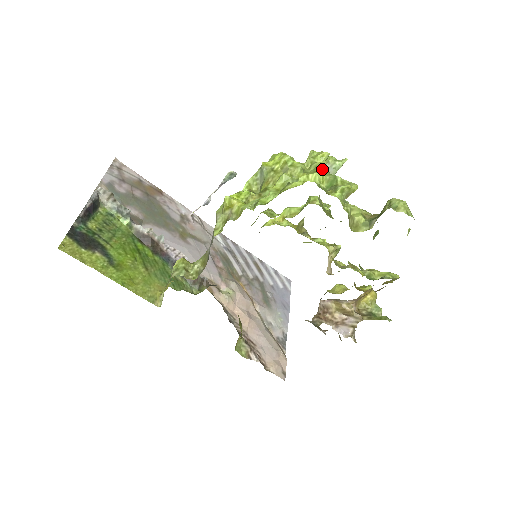
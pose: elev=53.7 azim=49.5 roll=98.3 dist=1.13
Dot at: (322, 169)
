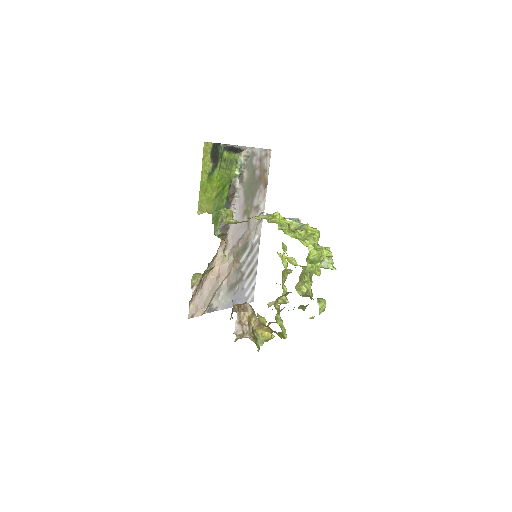
Dot at: (319, 252)
